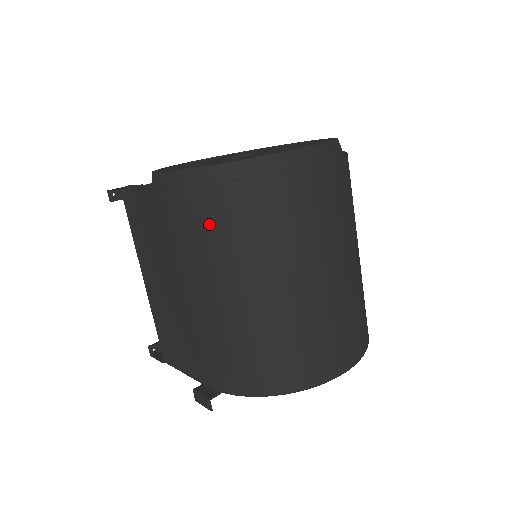
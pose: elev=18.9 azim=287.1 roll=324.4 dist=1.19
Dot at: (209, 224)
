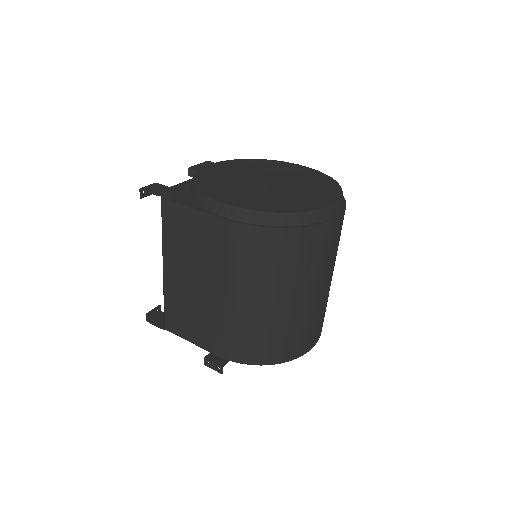
Dot at: (261, 253)
